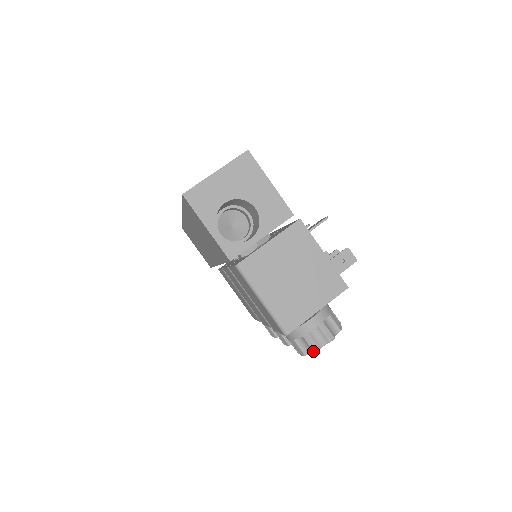
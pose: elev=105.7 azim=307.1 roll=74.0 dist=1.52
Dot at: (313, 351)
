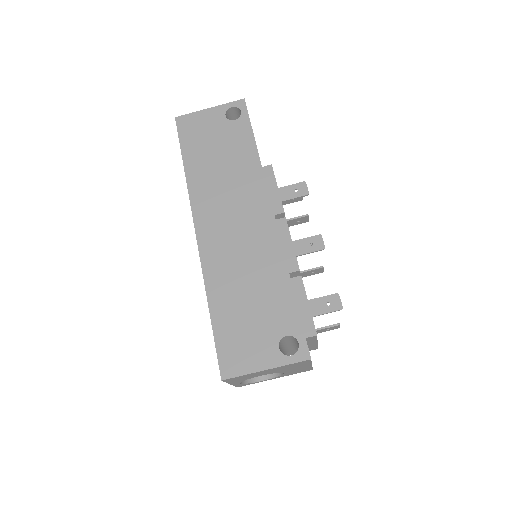
Dot at: occluded
